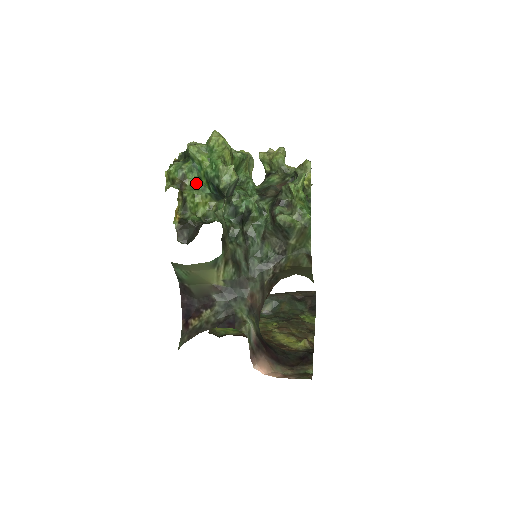
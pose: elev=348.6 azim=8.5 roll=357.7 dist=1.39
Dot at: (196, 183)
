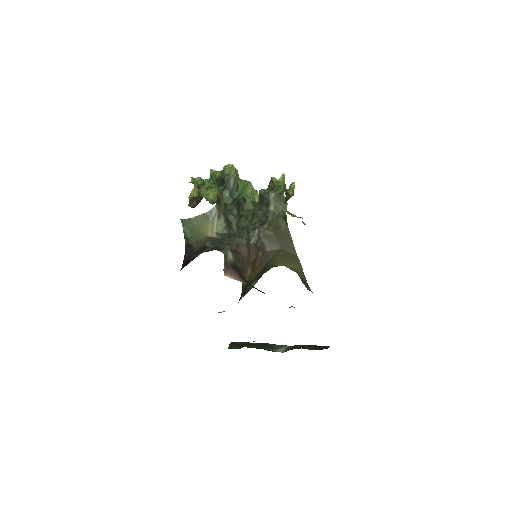
Dot at: (210, 185)
